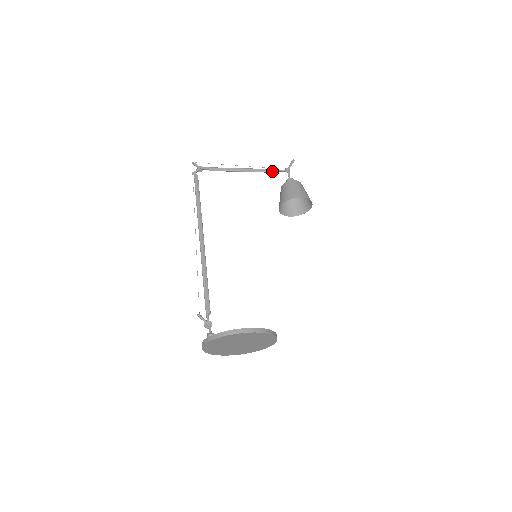
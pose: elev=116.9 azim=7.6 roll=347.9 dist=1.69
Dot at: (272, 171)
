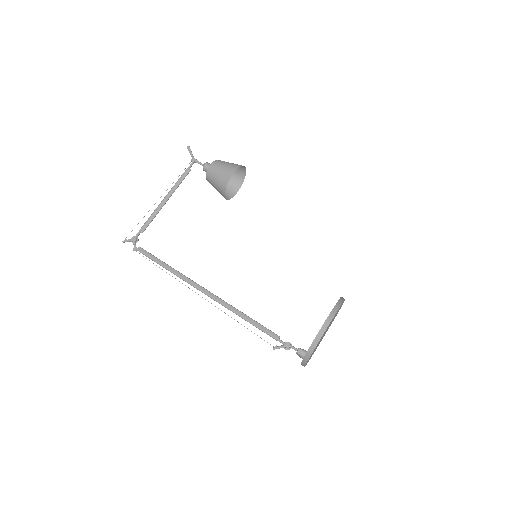
Dot at: (185, 176)
